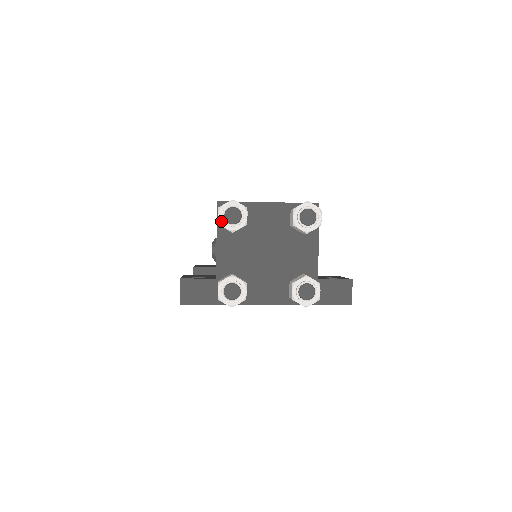
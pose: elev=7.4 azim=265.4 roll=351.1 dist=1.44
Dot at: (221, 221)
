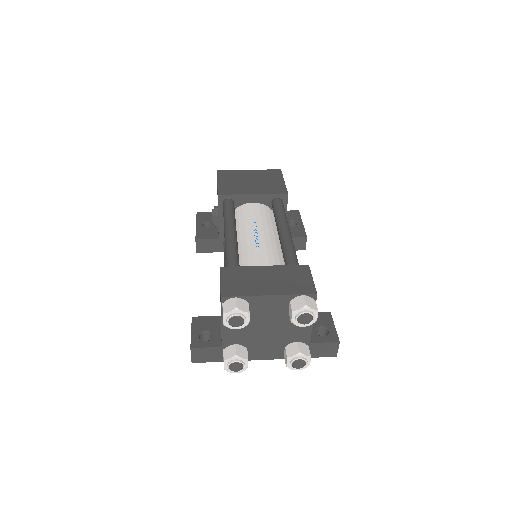
Dot at: (225, 324)
